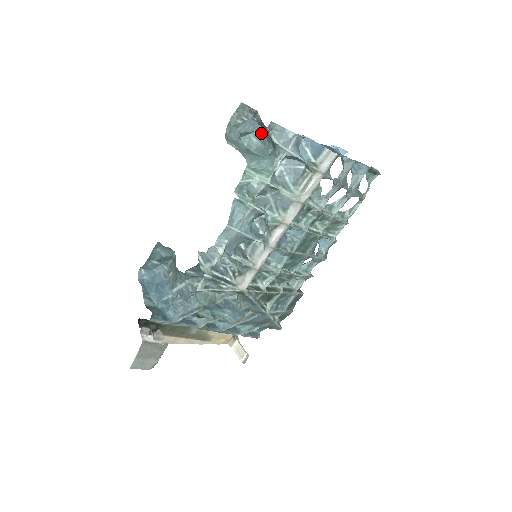
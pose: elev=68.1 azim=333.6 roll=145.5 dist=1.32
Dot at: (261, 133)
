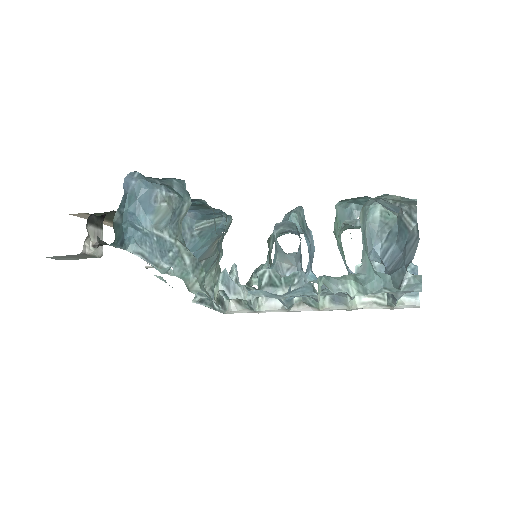
Dot at: (390, 218)
